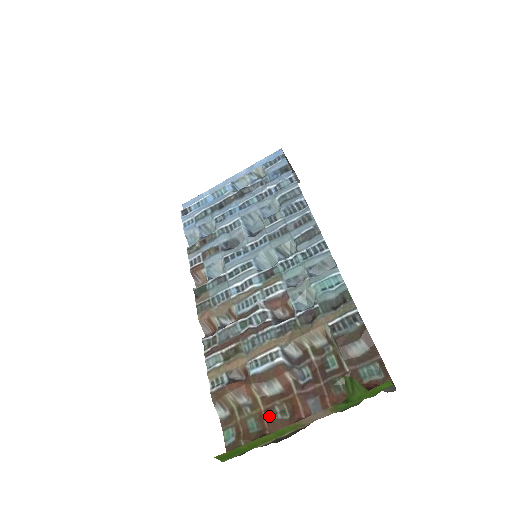
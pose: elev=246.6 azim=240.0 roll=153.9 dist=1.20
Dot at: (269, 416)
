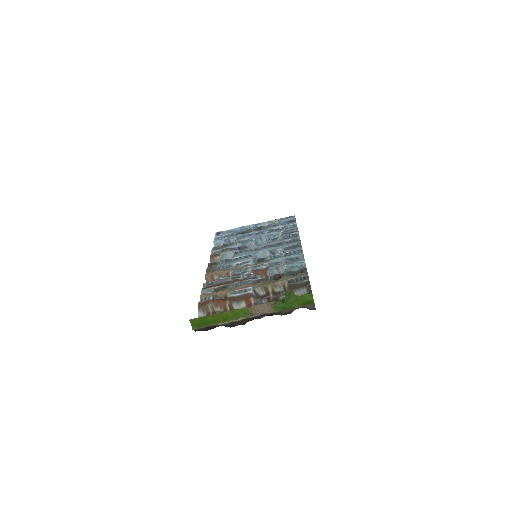
Dot at: occluded
